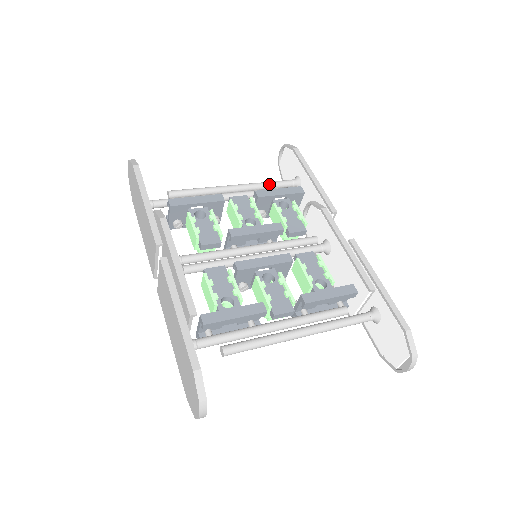
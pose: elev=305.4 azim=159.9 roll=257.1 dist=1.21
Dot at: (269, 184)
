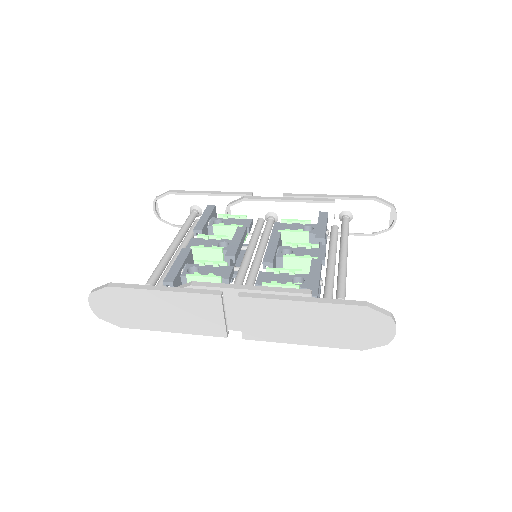
Dot at: (187, 224)
